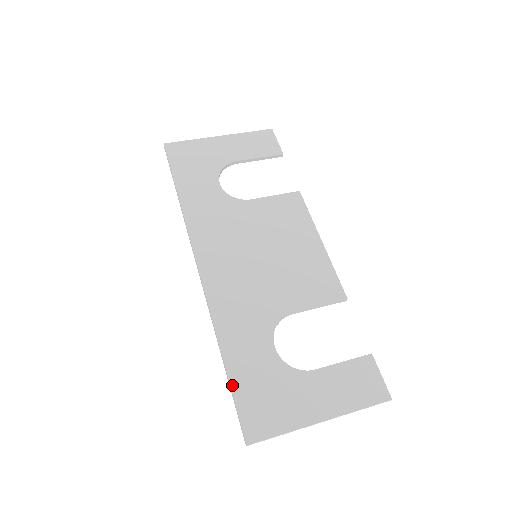
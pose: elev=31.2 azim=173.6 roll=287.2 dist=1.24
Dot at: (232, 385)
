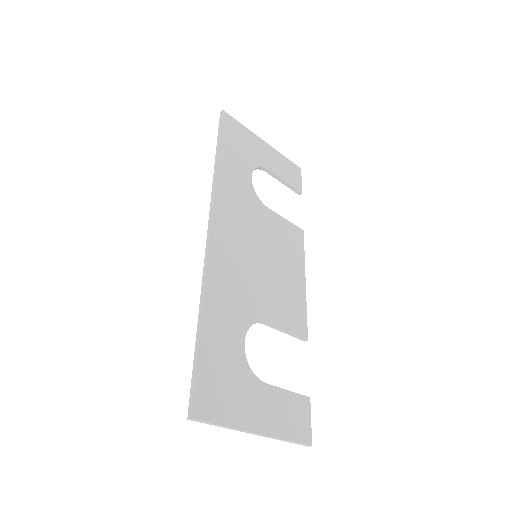
Dot at: (199, 353)
